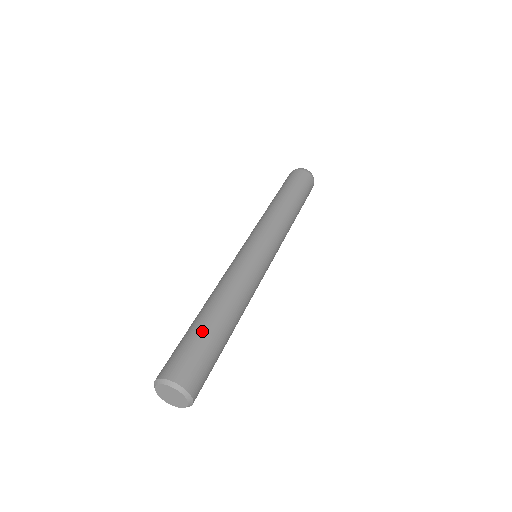
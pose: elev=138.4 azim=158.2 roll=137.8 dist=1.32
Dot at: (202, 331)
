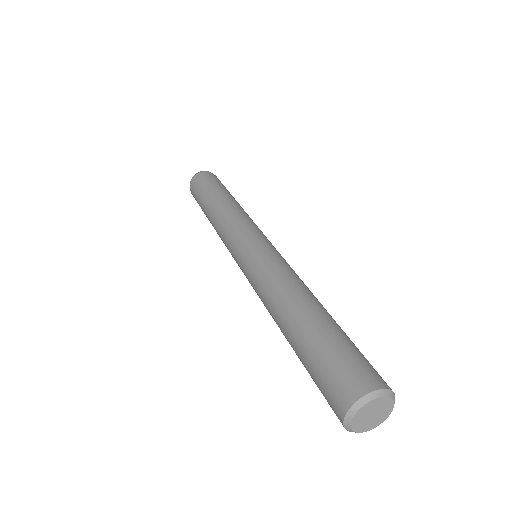
Dot at: (337, 330)
